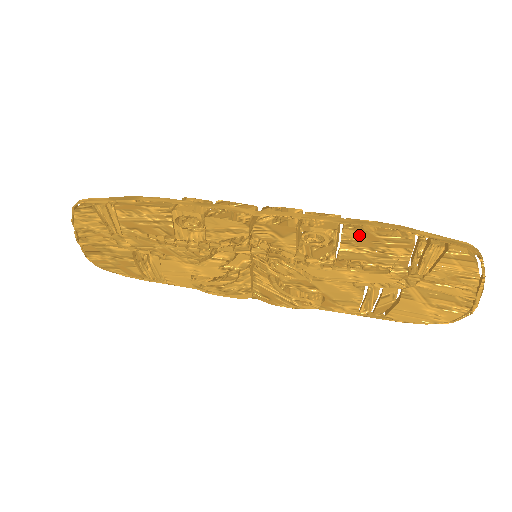
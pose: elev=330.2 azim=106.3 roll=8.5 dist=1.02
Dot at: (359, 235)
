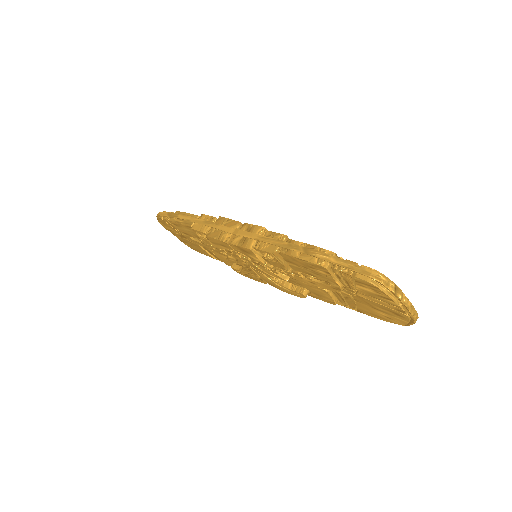
Dot at: (291, 258)
